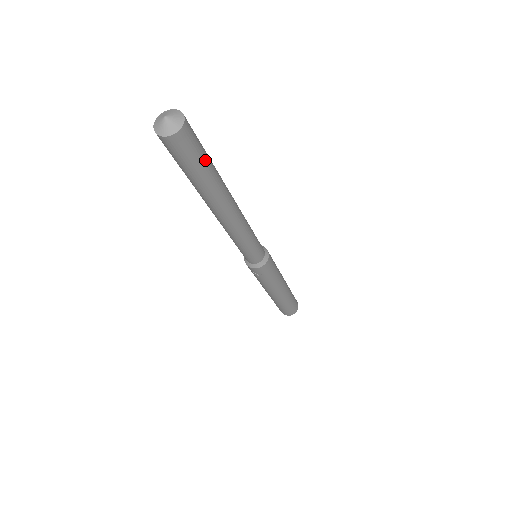
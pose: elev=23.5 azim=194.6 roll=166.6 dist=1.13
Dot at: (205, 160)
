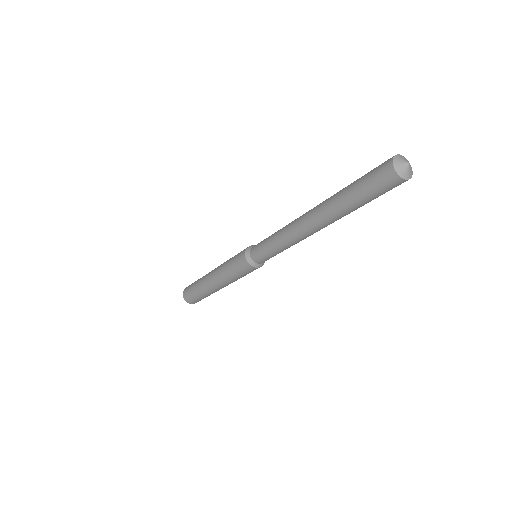
Dot at: occluded
